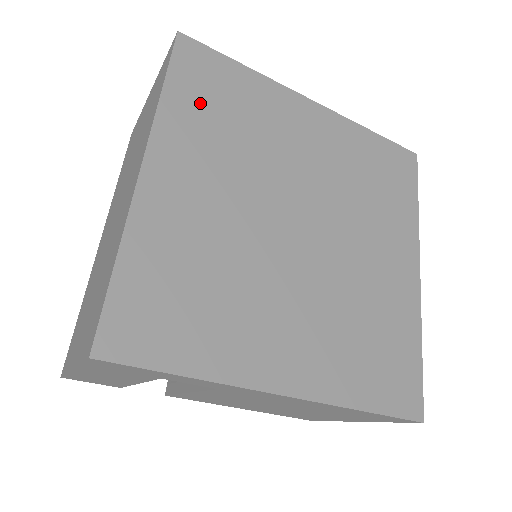
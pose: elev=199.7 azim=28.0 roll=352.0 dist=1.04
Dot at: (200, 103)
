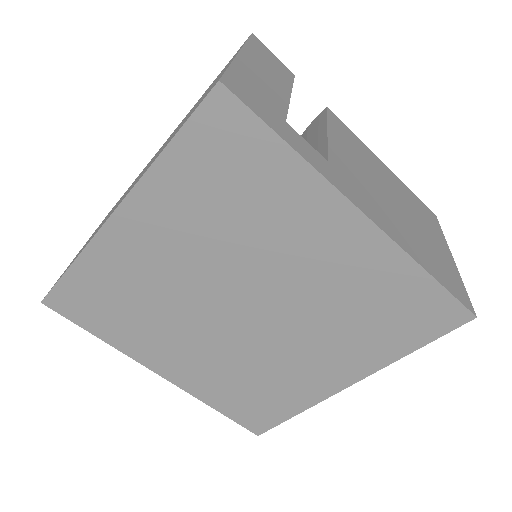
Dot at: (112, 321)
